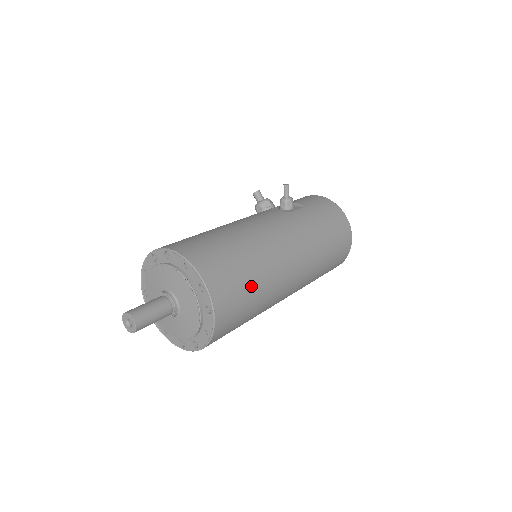
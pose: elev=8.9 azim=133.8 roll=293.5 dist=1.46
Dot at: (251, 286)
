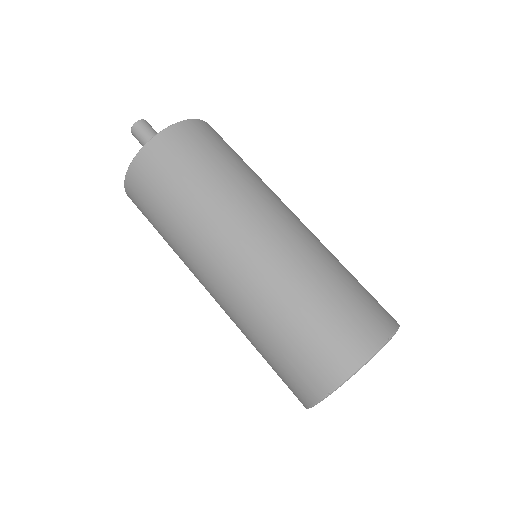
Dot at: (237, 158)
